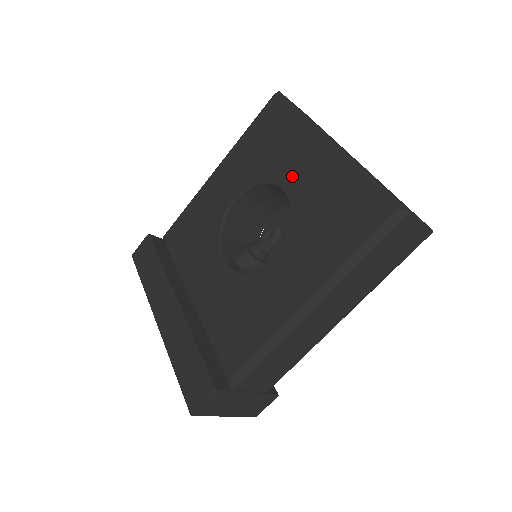
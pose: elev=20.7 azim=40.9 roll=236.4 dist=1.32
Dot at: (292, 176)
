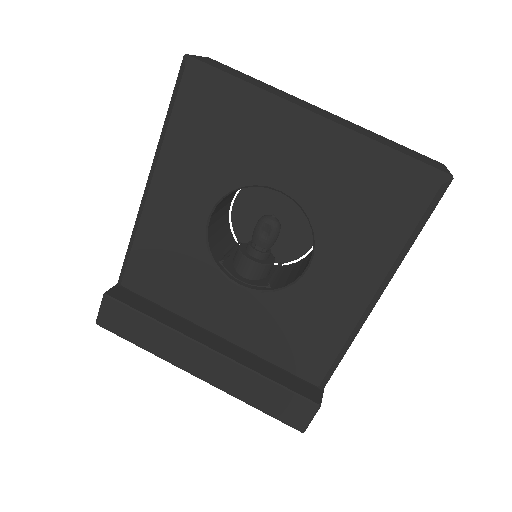
Dot at: (283, 172)
